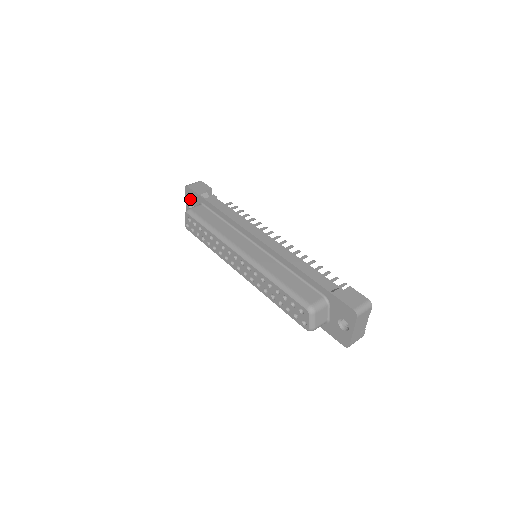
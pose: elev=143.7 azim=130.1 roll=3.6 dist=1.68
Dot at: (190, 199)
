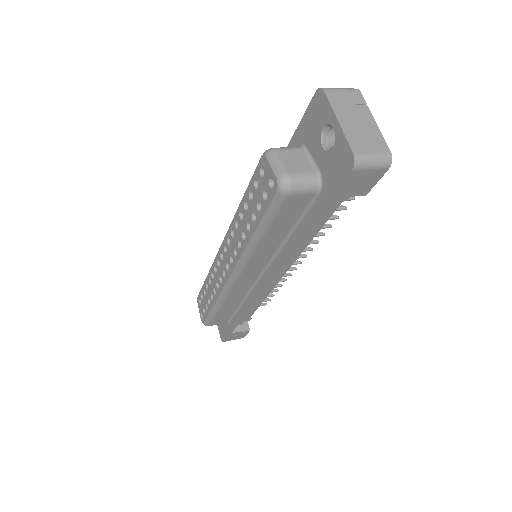
Dot at: occluded
